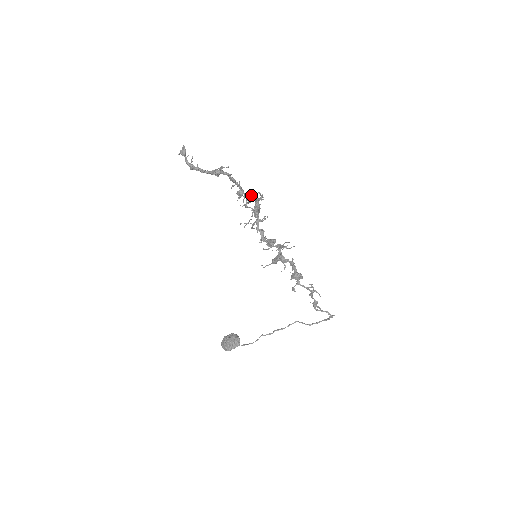
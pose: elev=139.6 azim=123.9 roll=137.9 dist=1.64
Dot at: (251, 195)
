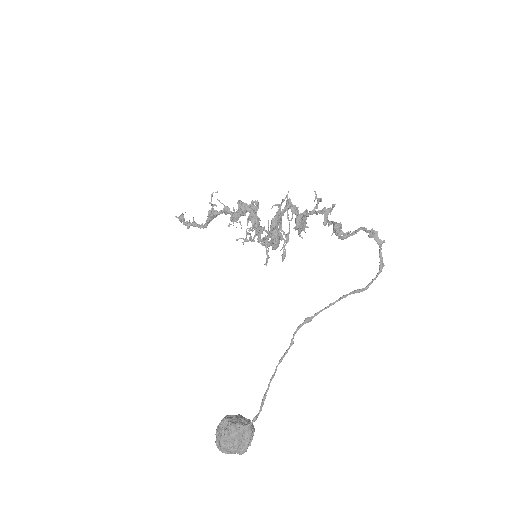
Dot at: (243, 203)
